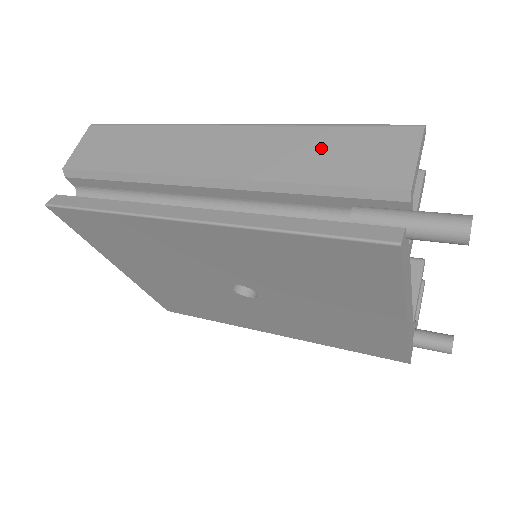
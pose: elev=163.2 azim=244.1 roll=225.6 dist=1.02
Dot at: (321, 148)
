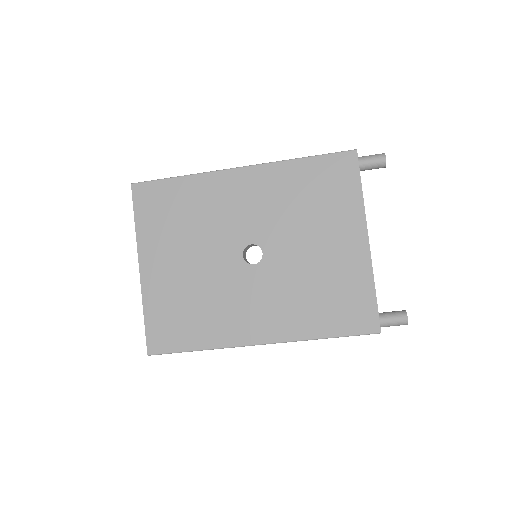
Dot at: occluded
